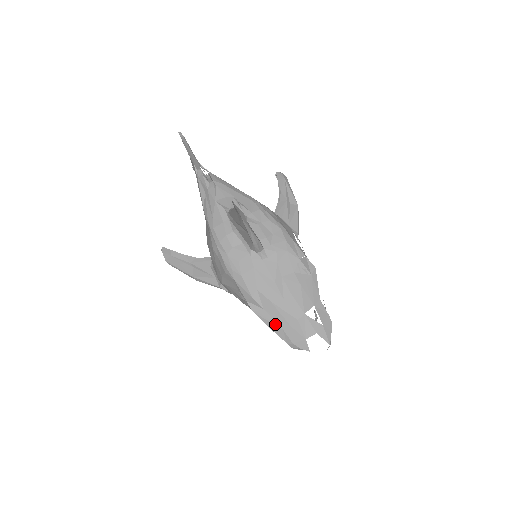
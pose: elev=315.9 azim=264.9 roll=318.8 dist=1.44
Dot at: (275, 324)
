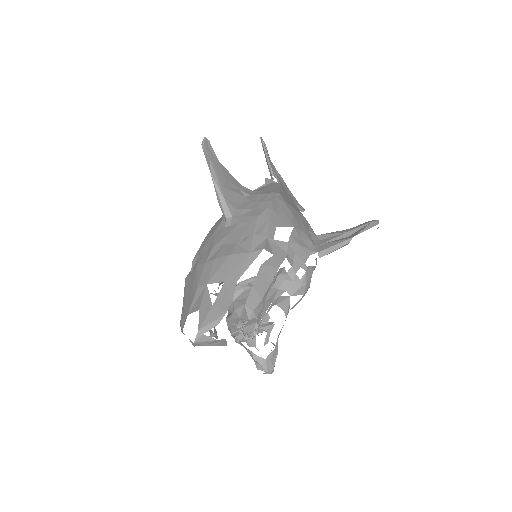
Dot at: (186, 294)
